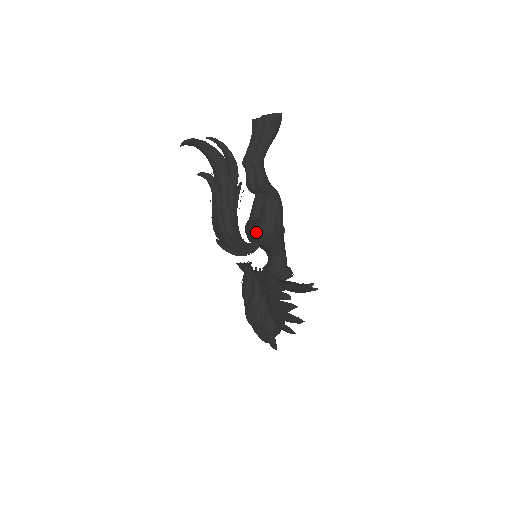
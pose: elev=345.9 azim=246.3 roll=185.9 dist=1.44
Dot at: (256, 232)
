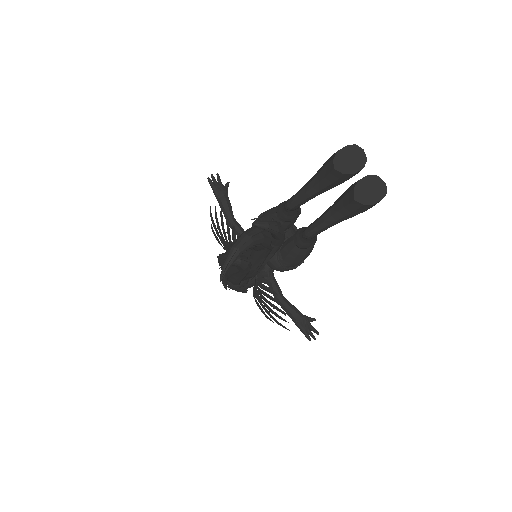
Dot at: (272, 267)
